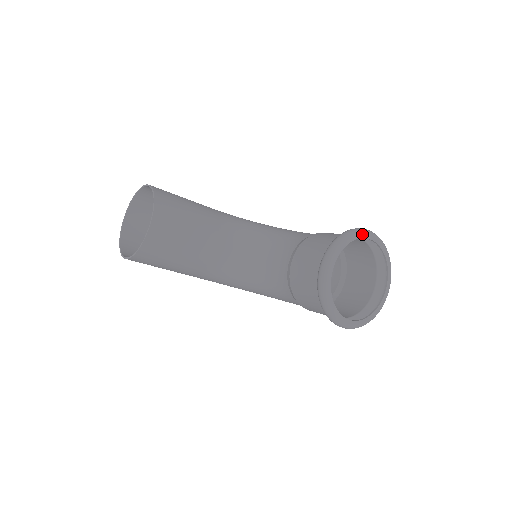
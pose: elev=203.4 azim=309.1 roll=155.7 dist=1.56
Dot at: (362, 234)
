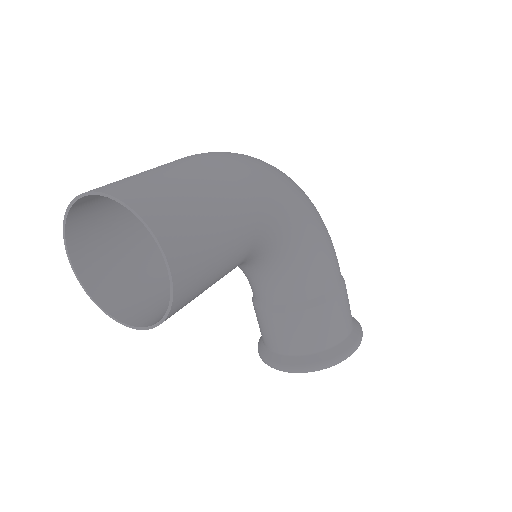
Dot at: occluded
